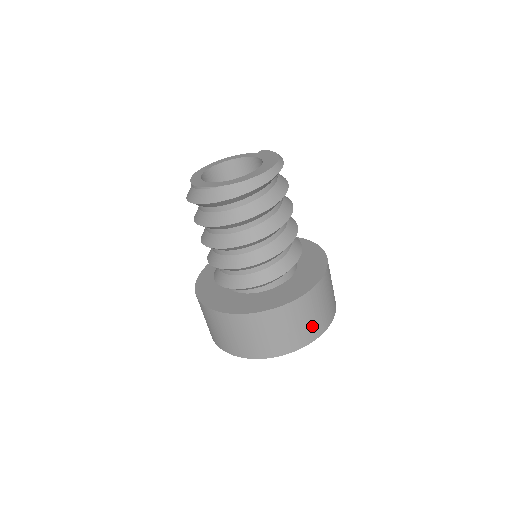
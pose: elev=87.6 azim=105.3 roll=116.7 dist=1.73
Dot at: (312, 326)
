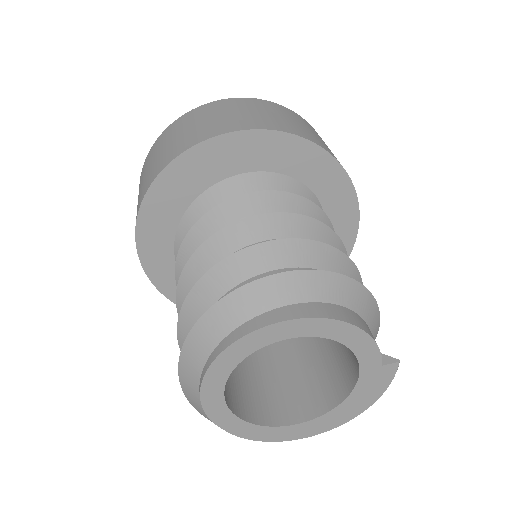
Dot at: occluded
